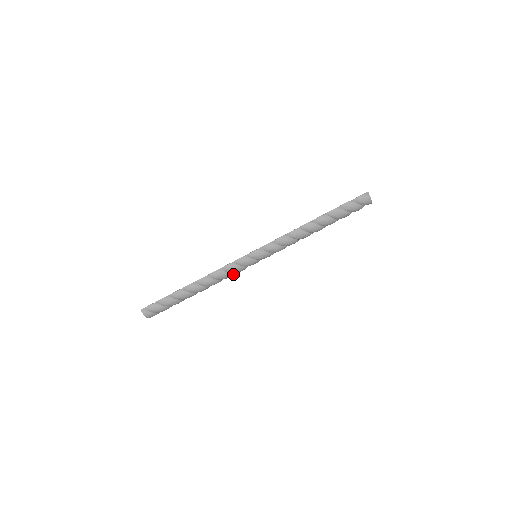
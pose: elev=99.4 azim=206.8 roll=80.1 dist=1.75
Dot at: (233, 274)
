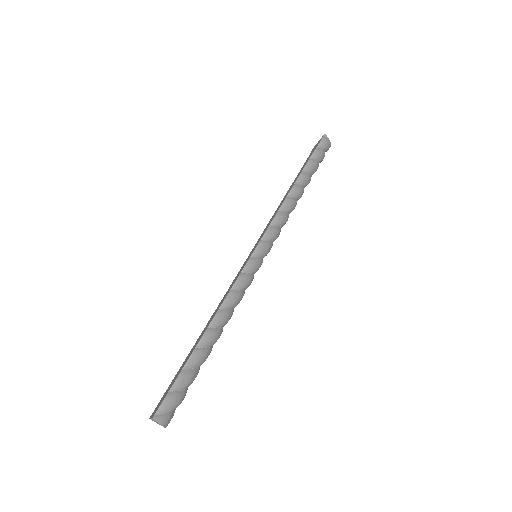
Dot at: (244, 292)
